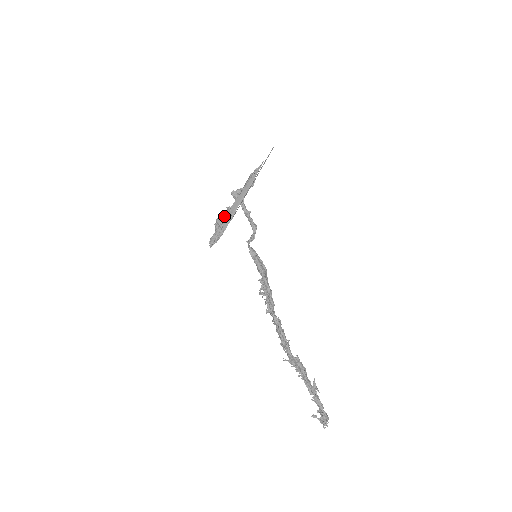
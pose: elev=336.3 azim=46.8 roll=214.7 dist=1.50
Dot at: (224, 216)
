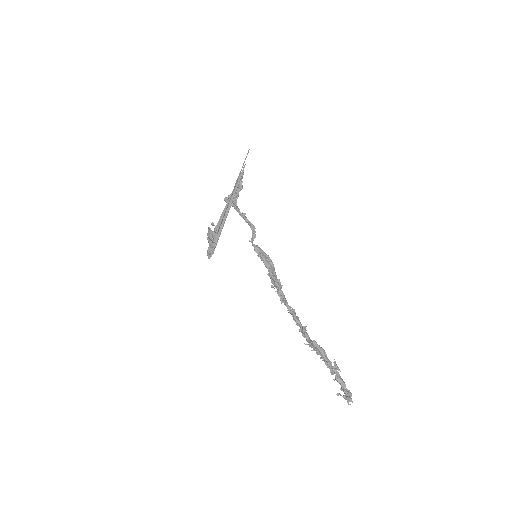
Dot at: occluded
